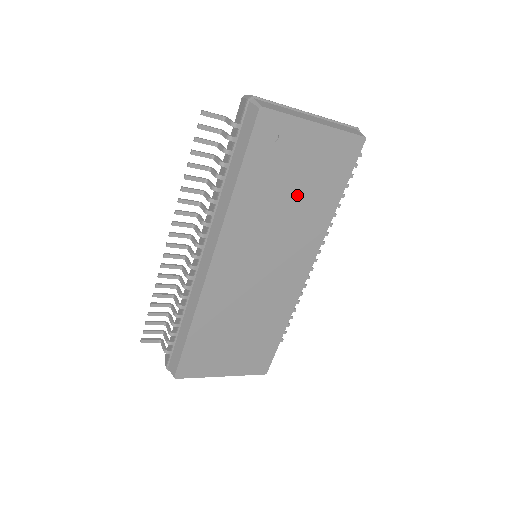
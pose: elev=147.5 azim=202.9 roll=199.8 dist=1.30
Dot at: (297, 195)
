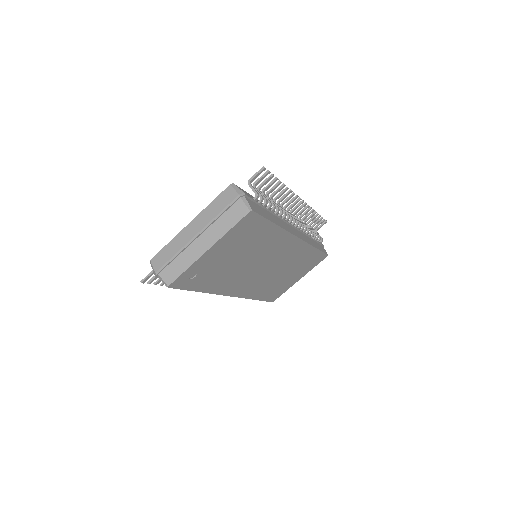
Dot at: (243, 255)
